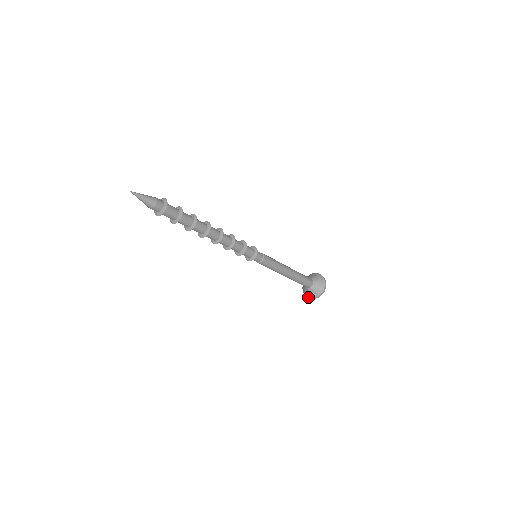
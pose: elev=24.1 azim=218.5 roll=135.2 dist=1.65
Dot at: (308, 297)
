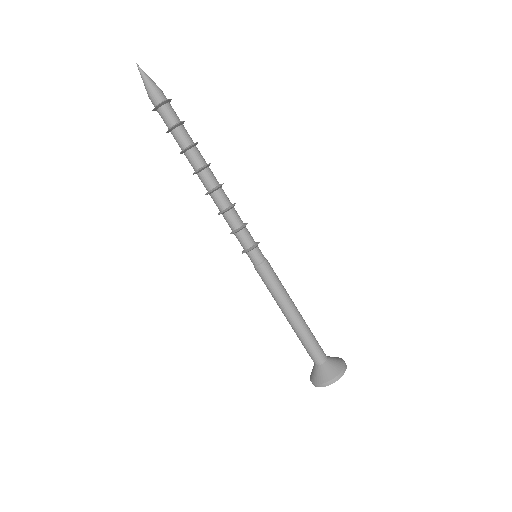
Dot at: (319, 383)
